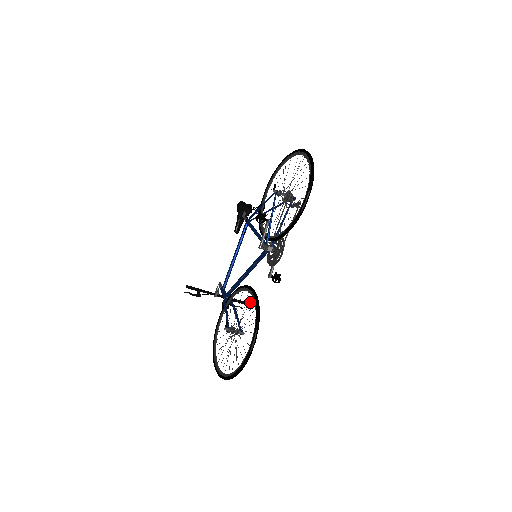
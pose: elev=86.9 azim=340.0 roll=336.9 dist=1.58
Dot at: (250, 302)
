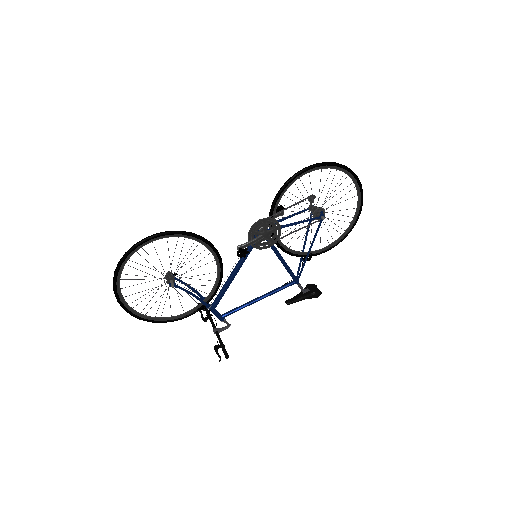
Dot at: occluded
